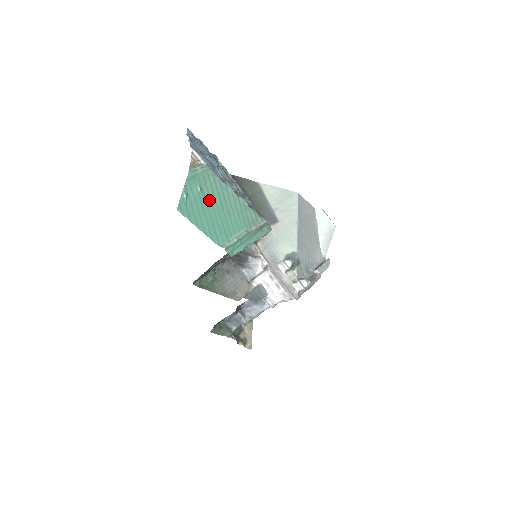
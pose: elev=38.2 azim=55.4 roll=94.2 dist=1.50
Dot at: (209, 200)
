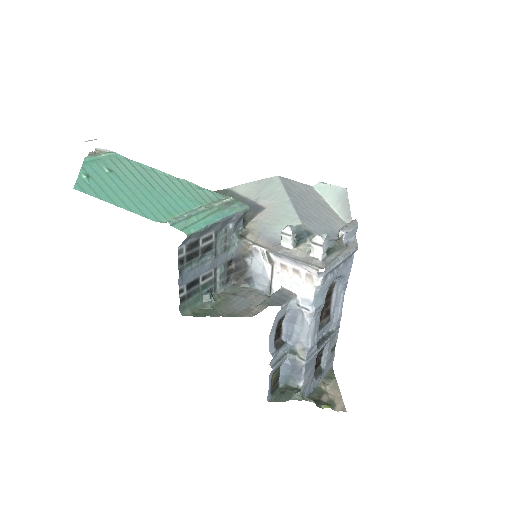
Dot at: (128, 181)
